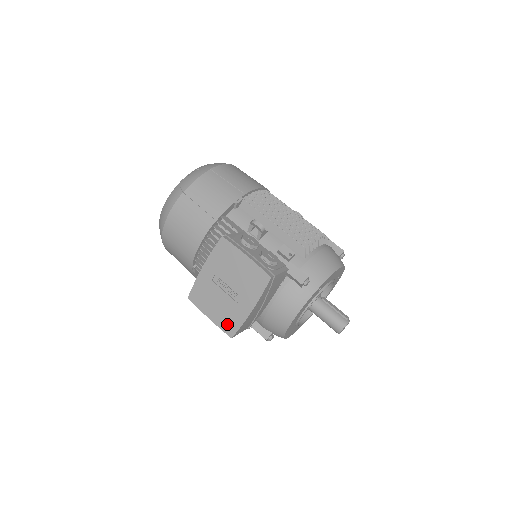
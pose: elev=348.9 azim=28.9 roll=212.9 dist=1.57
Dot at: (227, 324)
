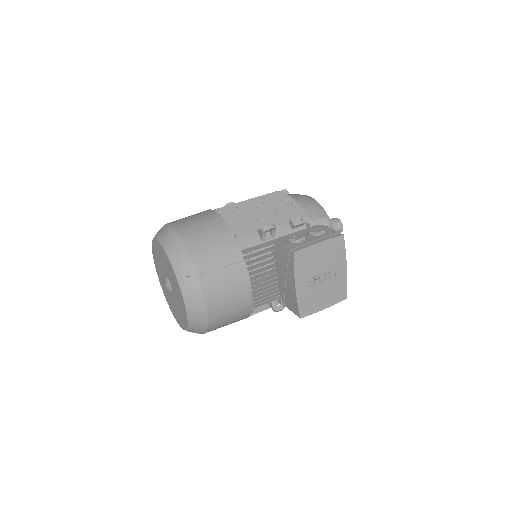
Dot at: (338, 296)
